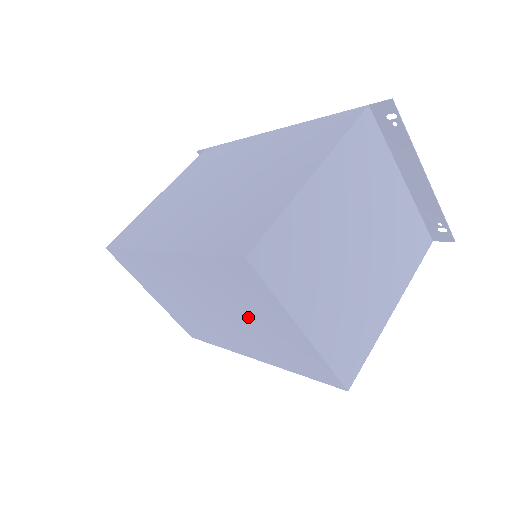
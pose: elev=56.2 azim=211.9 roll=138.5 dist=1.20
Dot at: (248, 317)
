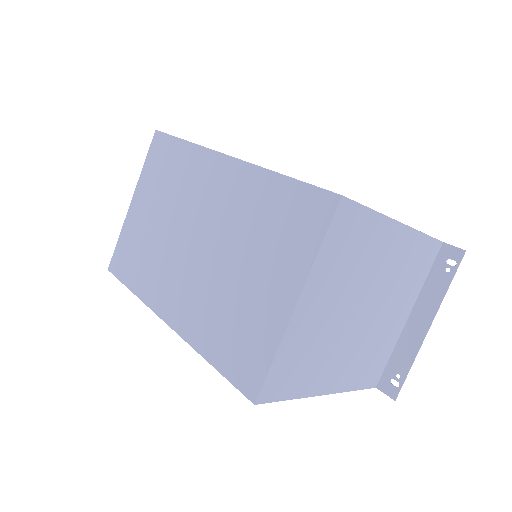
Dot at: (241, 265)
